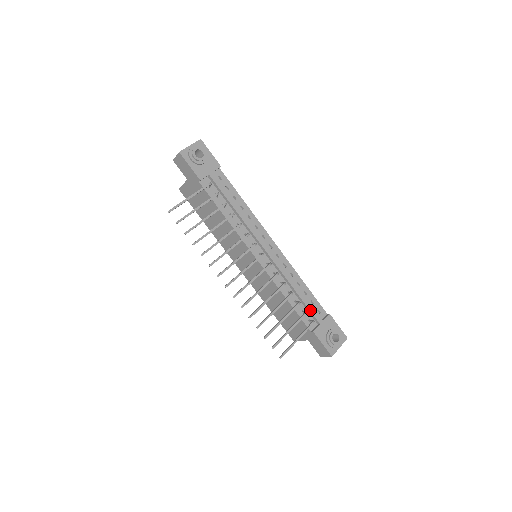
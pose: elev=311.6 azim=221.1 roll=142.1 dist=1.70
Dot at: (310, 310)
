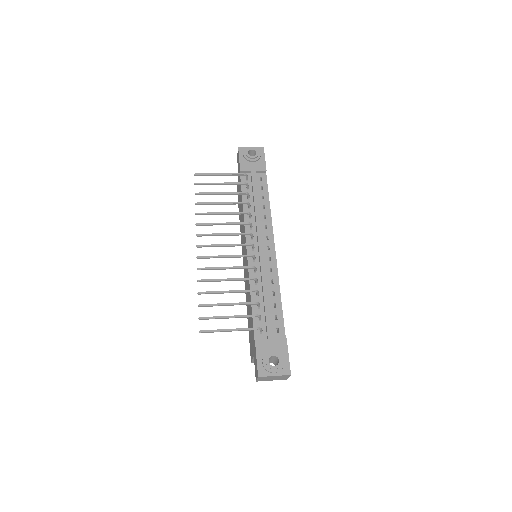
Dot at: (266, 320)
